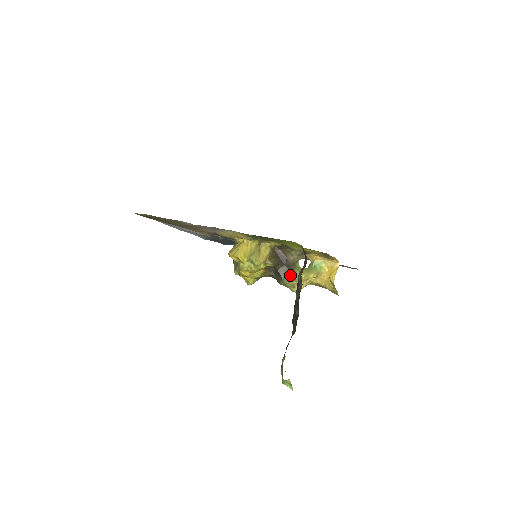
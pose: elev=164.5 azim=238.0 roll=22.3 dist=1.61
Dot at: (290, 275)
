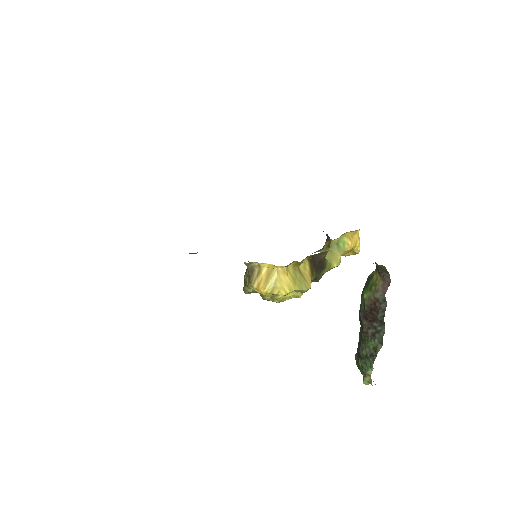
Dot at: (324, 272)
